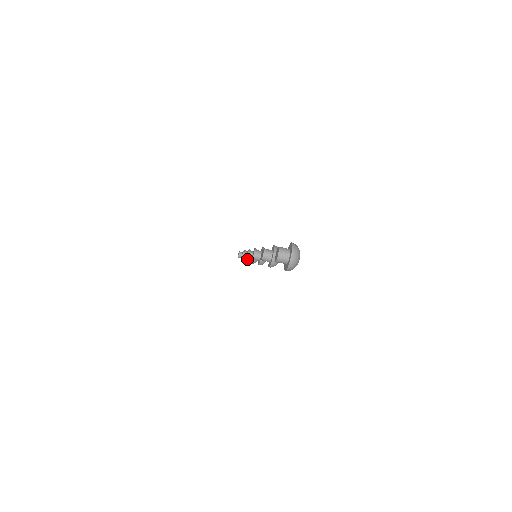
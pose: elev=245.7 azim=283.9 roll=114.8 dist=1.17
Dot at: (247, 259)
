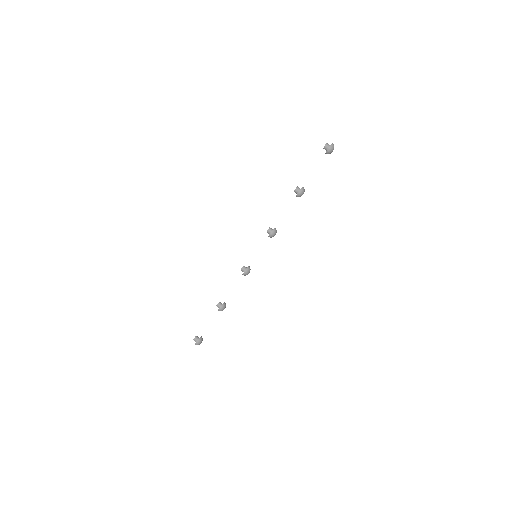
Dot at: (223, 304)
